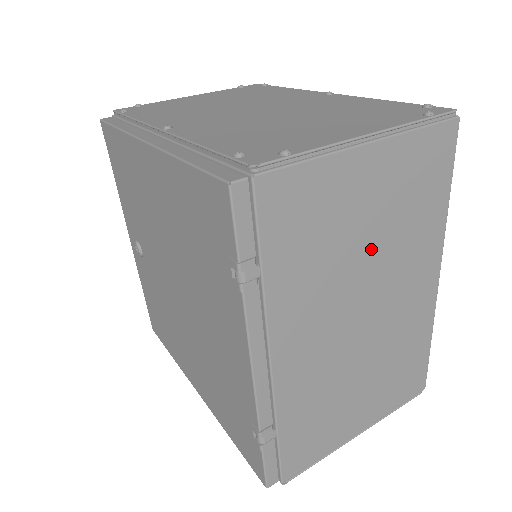
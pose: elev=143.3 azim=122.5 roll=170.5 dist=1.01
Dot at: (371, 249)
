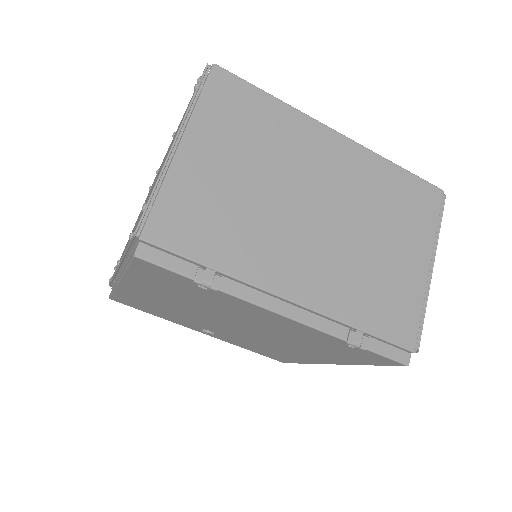
Dot at: (264, 180)
